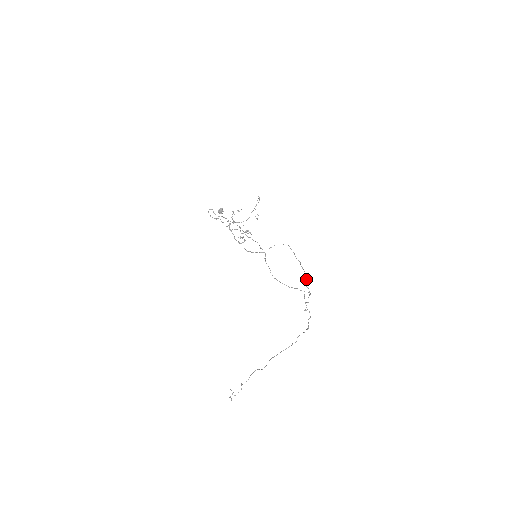
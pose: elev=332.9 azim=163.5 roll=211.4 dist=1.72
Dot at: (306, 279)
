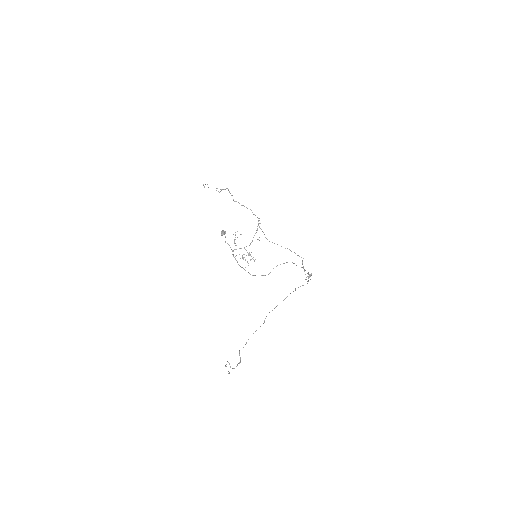
Dot at: occluded
